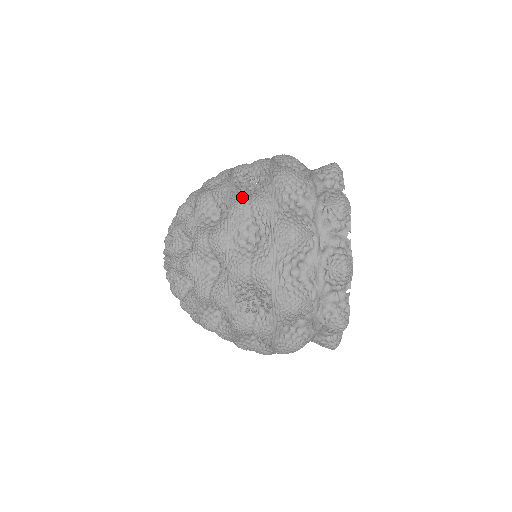
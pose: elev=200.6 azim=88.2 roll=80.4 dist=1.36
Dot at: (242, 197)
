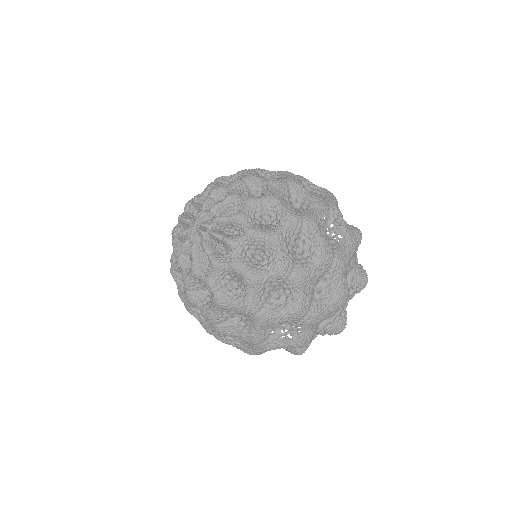
Dot at: occluded
